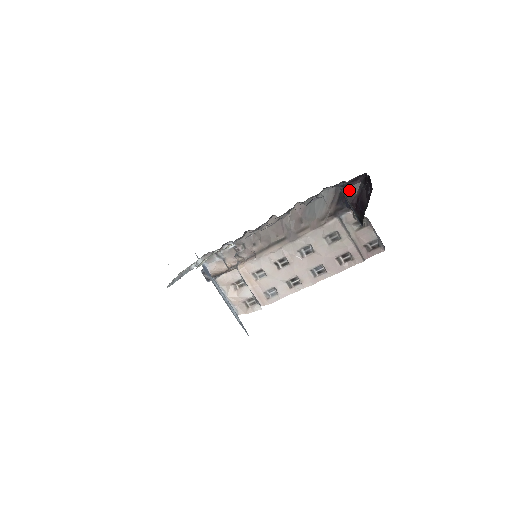
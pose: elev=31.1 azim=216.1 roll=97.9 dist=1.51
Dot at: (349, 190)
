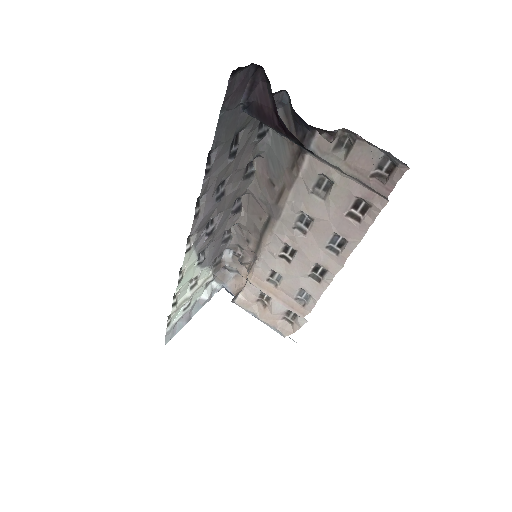
Dot at: (258, 108)
